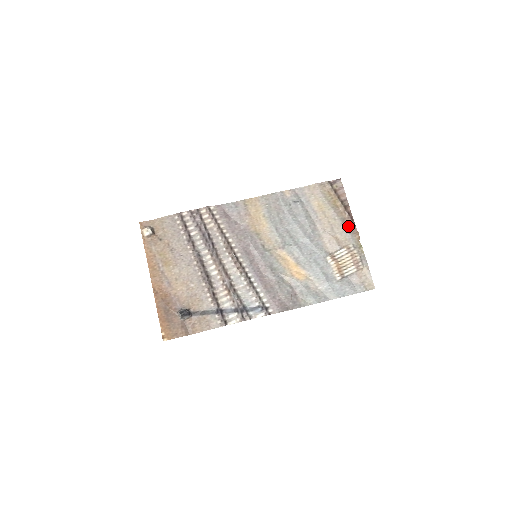
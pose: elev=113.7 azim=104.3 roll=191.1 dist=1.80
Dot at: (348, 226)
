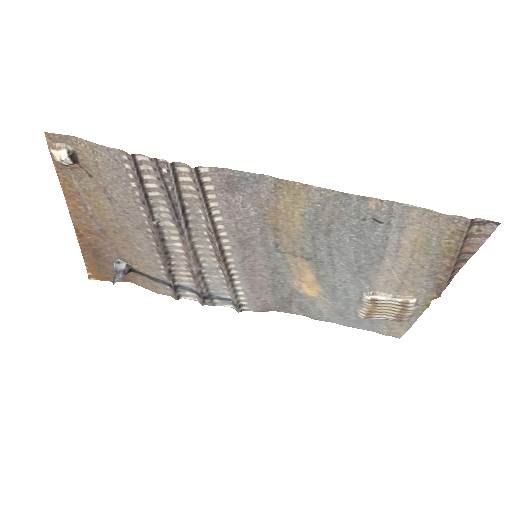
Dot at: (434, 282)
